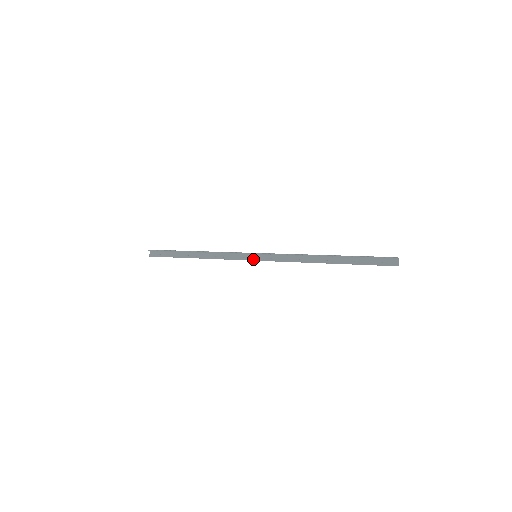
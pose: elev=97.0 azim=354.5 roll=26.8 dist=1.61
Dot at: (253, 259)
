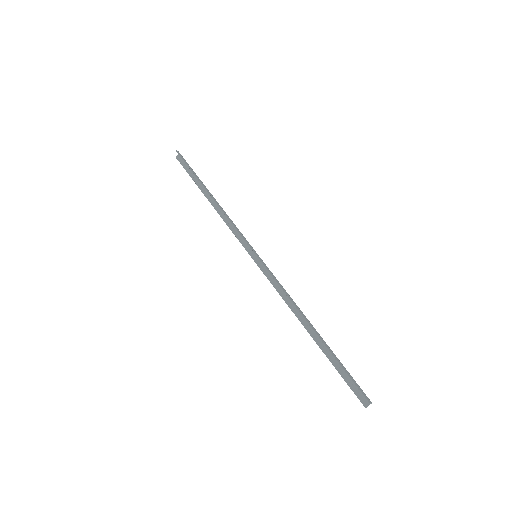
Dot at: (252, 256)
